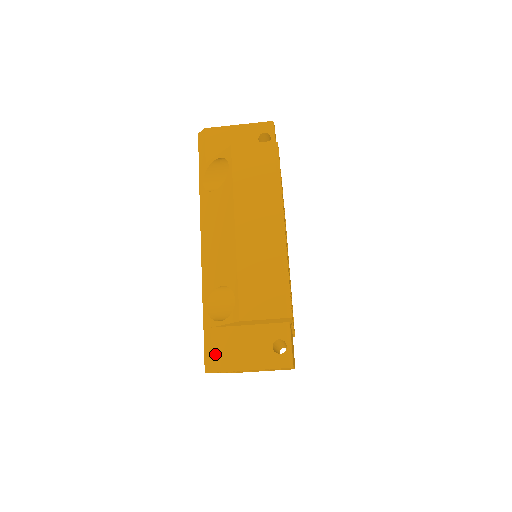
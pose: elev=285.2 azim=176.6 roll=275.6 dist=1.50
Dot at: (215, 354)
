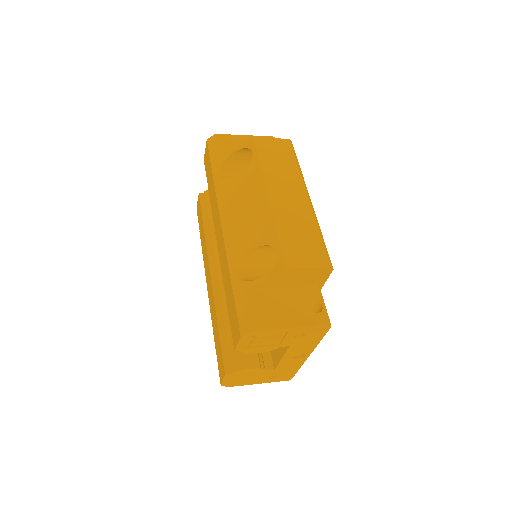
Dot at: (253, 313)
